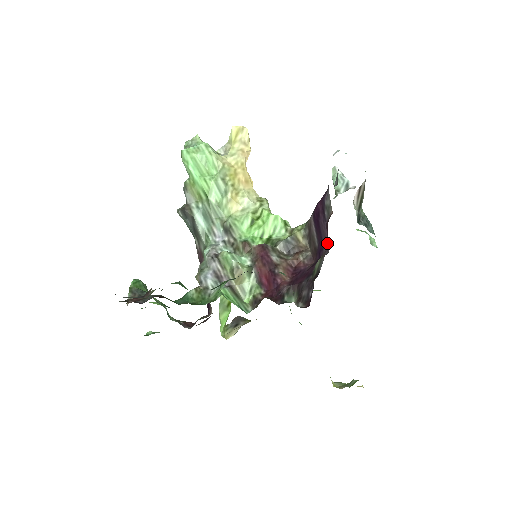
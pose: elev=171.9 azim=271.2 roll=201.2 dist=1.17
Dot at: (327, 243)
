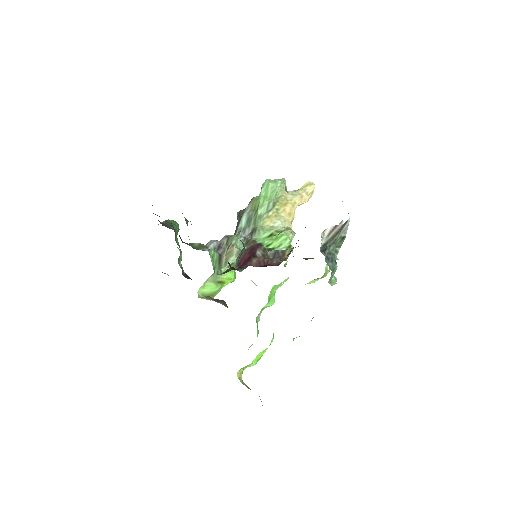
Dot at: occluded
